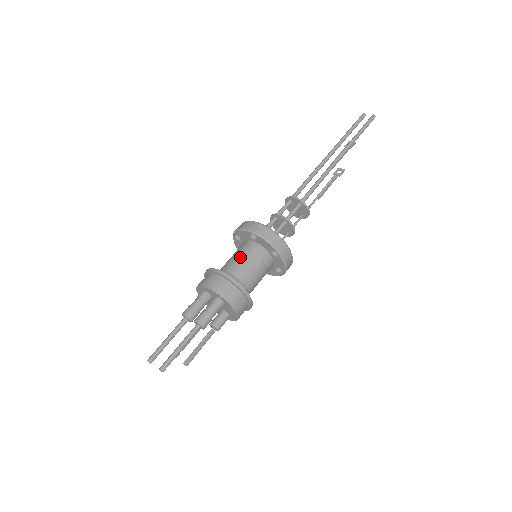
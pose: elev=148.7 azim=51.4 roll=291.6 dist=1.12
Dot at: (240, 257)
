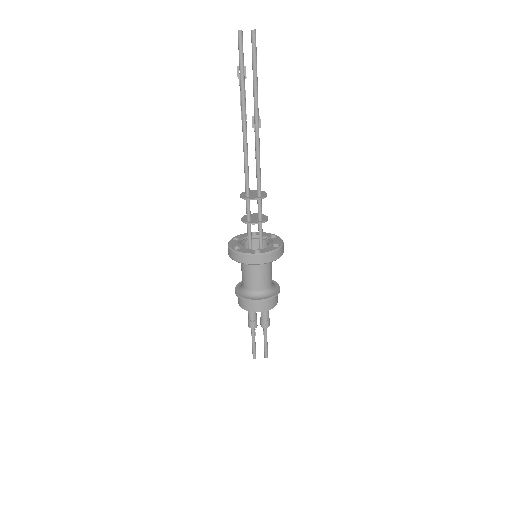
Dot at: (257, 277)
